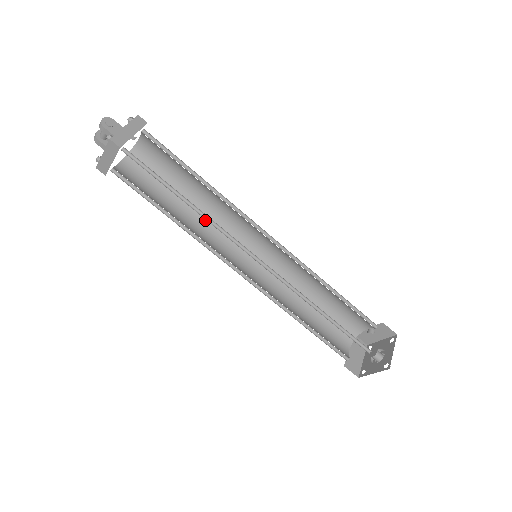
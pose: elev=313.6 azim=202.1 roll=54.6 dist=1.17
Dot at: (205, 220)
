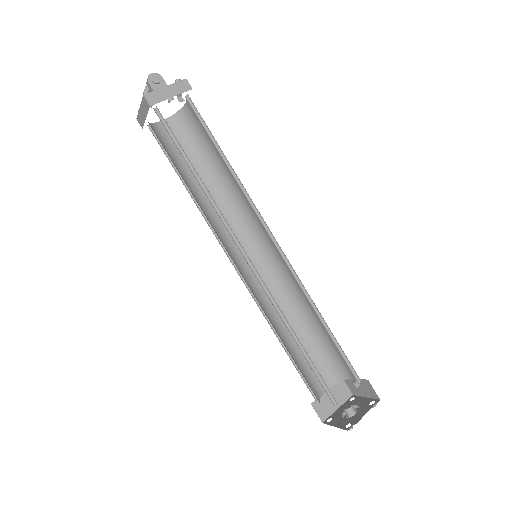
Dot at: (225, 202)
